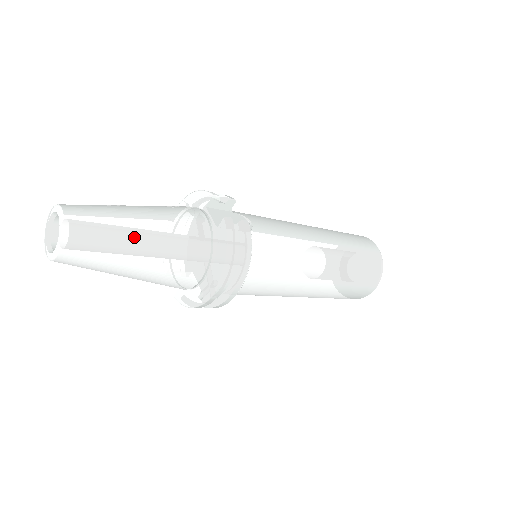
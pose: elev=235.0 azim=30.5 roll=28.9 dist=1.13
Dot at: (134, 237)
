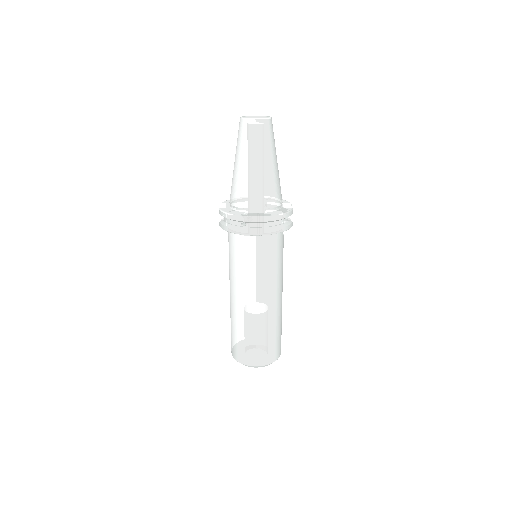
Dot at: (272, 158)
